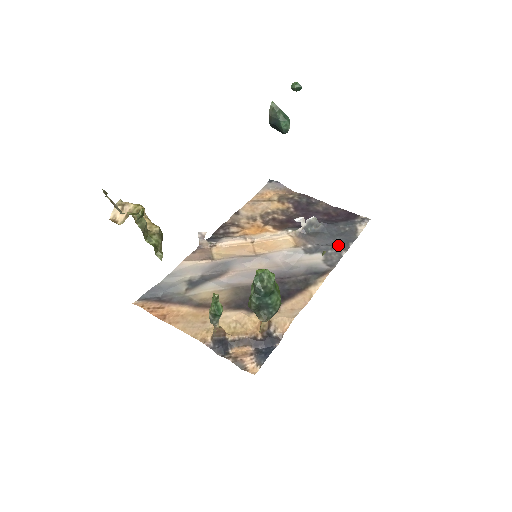
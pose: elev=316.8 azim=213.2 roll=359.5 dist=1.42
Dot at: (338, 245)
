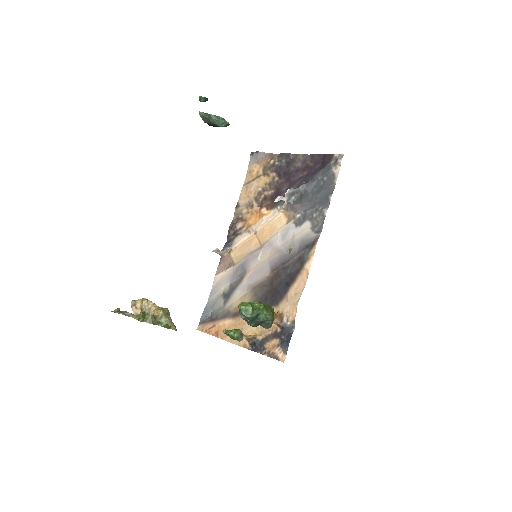
Dot at: (320, 204)
